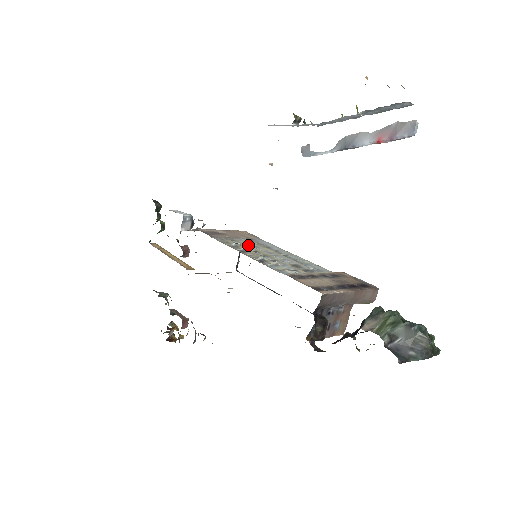
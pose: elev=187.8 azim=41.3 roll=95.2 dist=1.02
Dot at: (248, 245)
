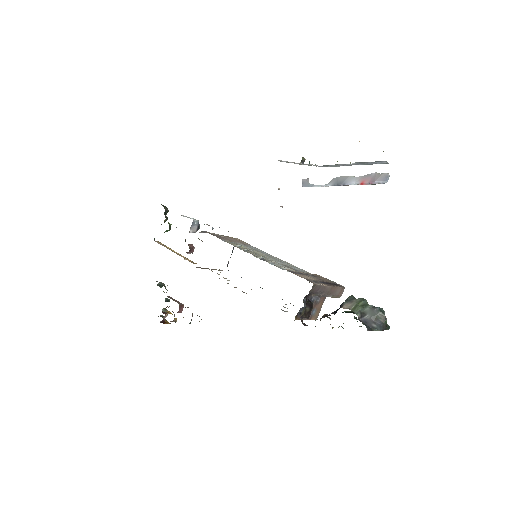
Dot at: occluded
